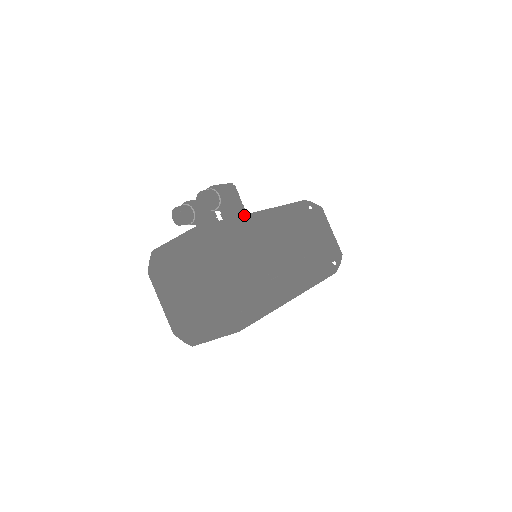
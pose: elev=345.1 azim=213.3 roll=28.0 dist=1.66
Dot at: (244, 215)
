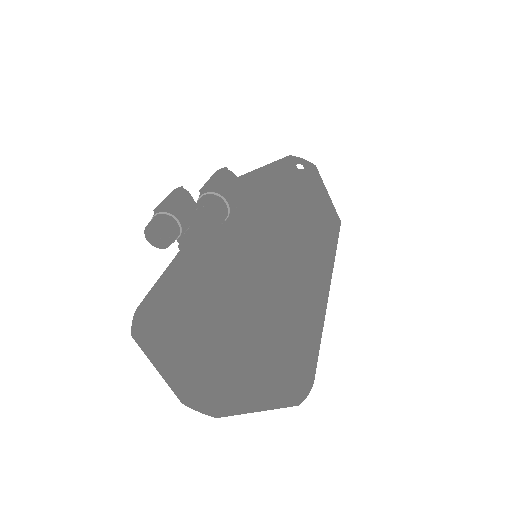
Dot at: (258, 221)
